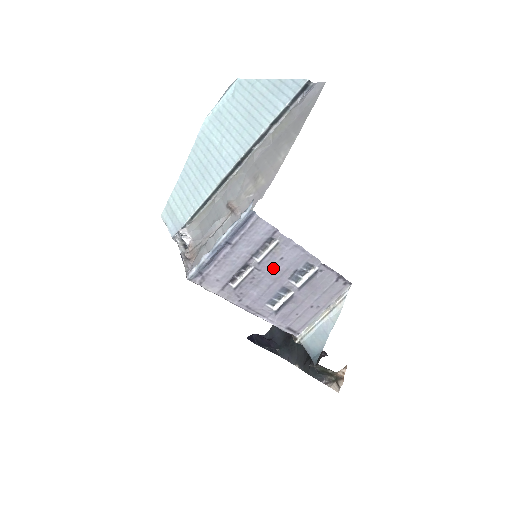
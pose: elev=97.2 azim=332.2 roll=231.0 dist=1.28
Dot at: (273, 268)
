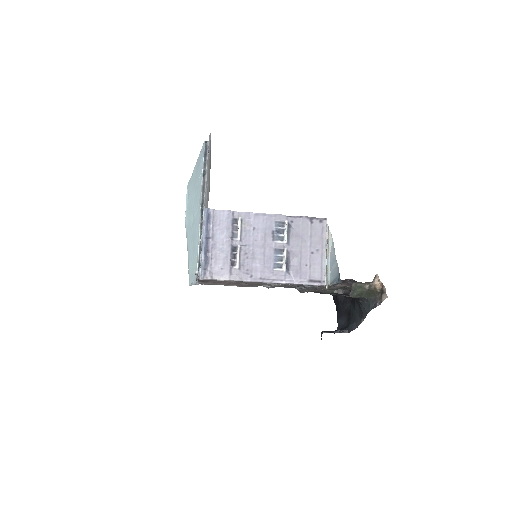
Dot at: (254, 239)
